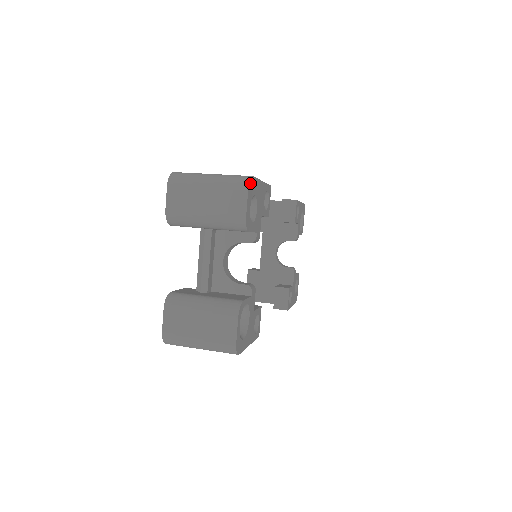
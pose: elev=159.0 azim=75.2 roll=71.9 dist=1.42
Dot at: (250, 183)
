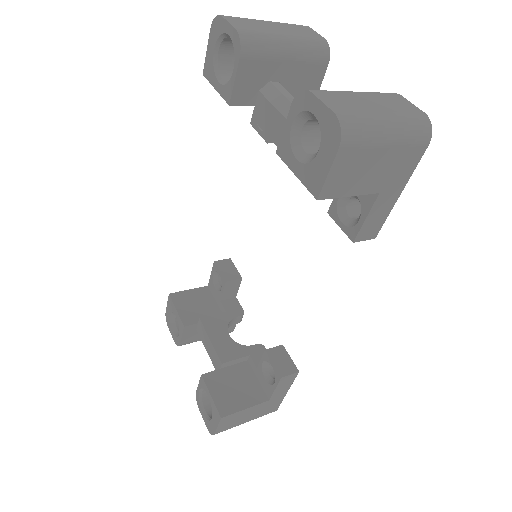
Dot at: occluded
